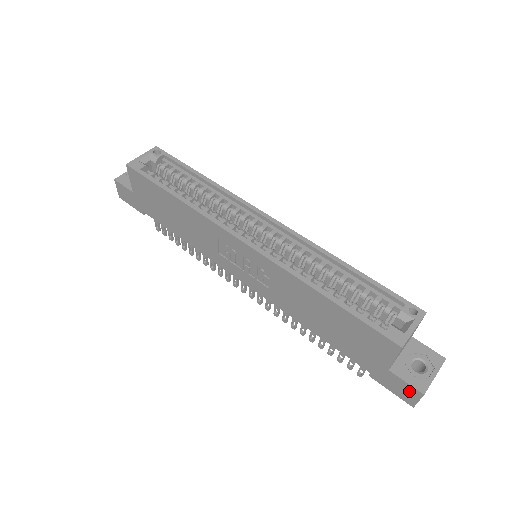
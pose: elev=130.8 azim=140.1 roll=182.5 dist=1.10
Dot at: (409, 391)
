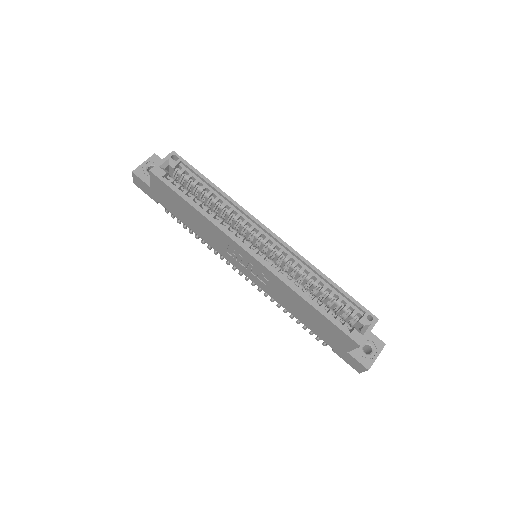
Dot at: (359, 366)
